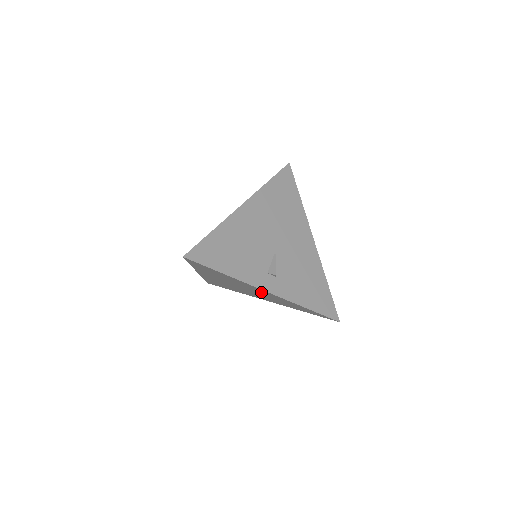
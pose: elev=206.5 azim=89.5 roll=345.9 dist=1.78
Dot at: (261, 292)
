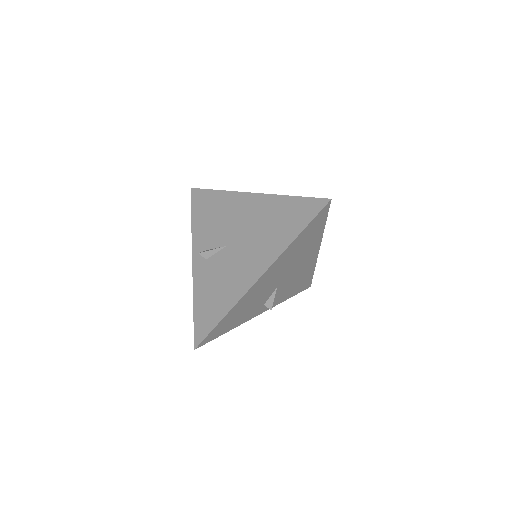
Dot at: occluded
